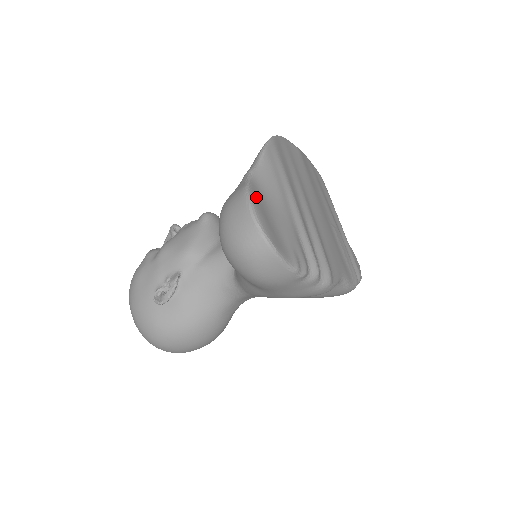
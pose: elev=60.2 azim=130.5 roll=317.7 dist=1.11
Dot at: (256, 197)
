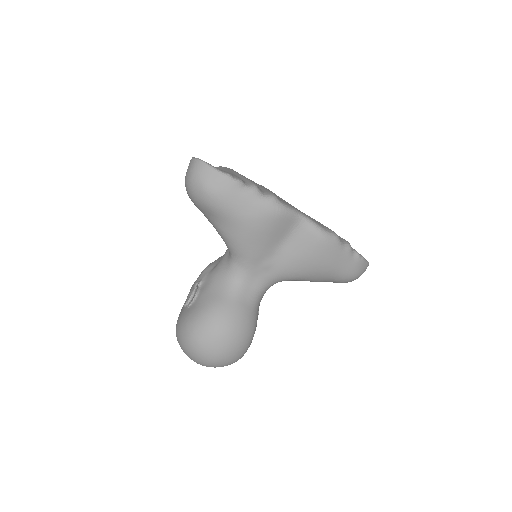
Dot at: occluded
